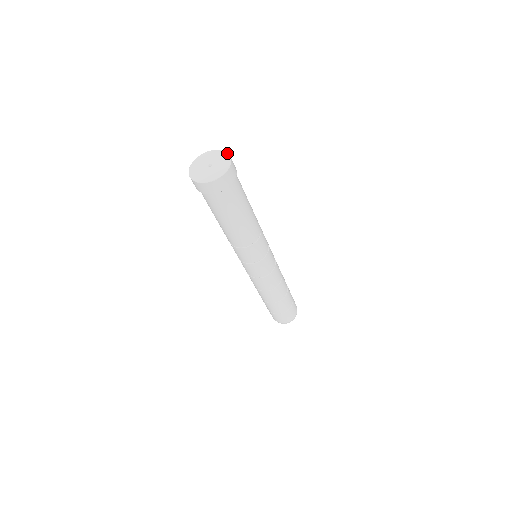
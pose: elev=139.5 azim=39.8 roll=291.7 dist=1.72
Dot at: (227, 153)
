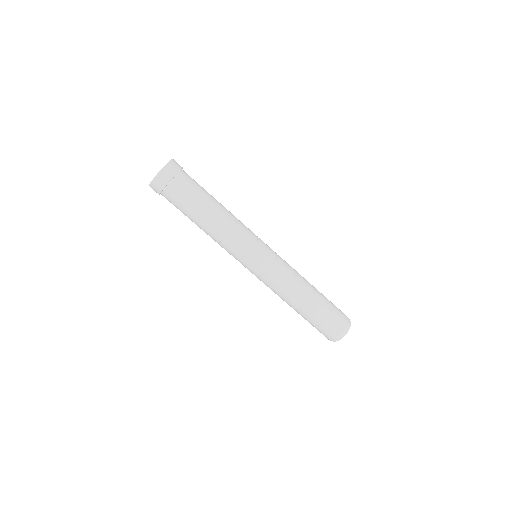
Dot at: occluded
